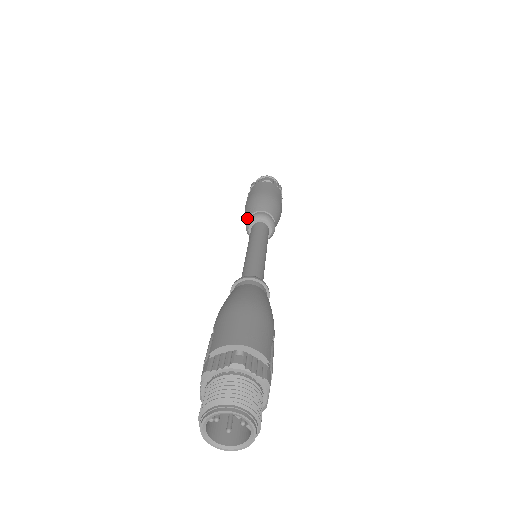
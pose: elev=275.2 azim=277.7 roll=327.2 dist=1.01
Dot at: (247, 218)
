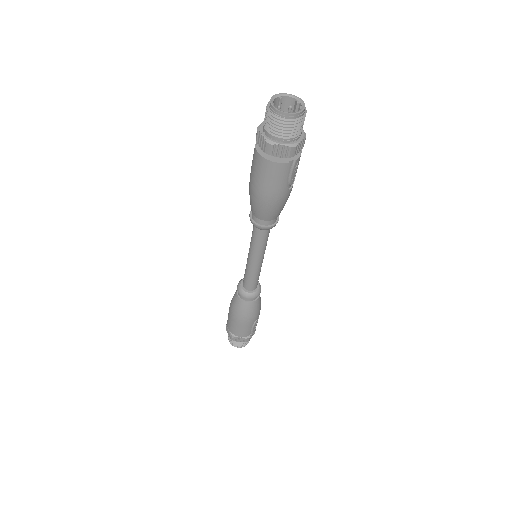
Dot at: occluded
